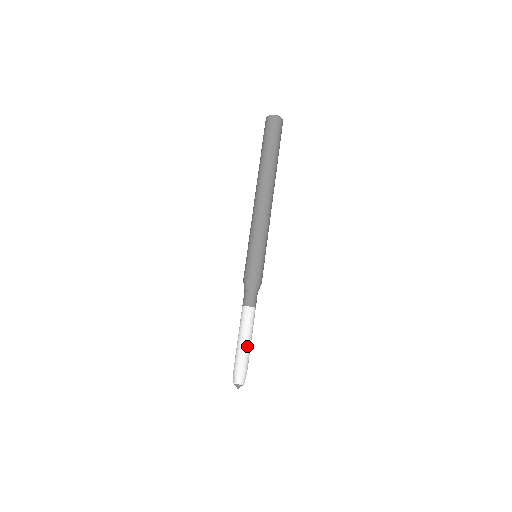
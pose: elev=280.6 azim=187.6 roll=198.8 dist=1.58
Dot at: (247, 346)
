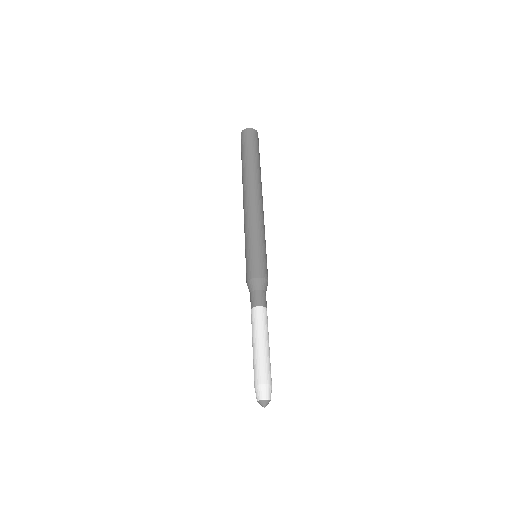
Dot at: (269, 353)
